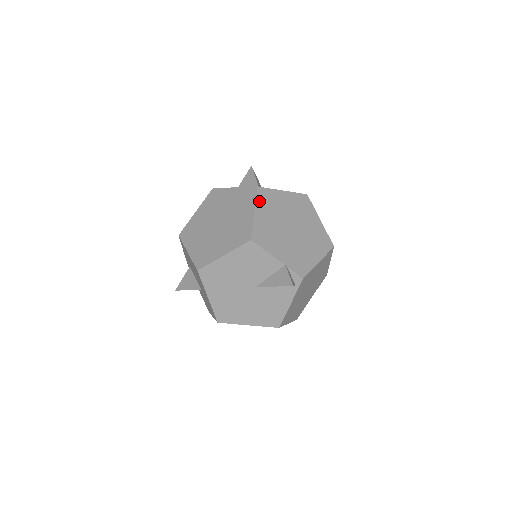
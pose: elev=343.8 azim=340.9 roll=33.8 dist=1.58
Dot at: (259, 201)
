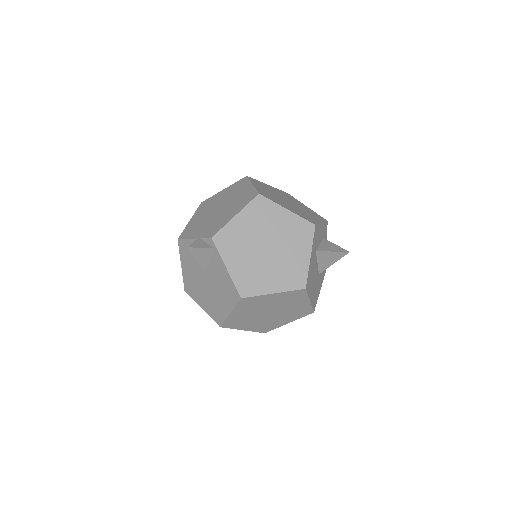
Dot at: (198, 211)
